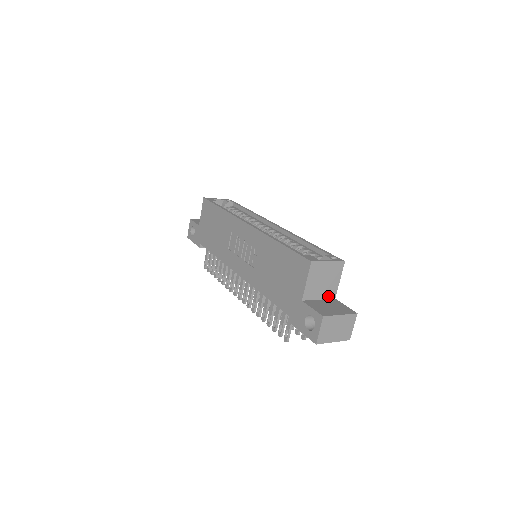
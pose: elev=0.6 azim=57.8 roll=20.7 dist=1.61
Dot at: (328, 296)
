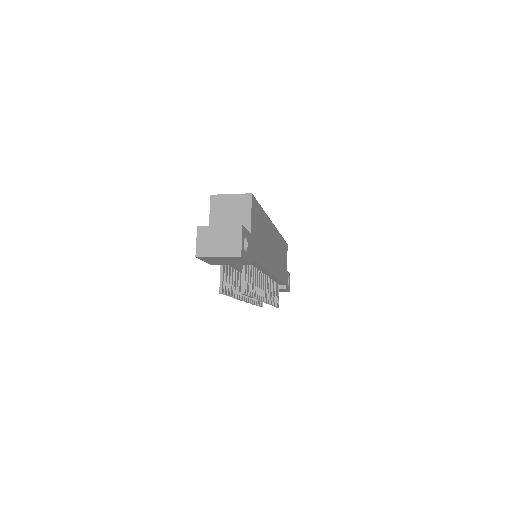
Dot at: occluded
